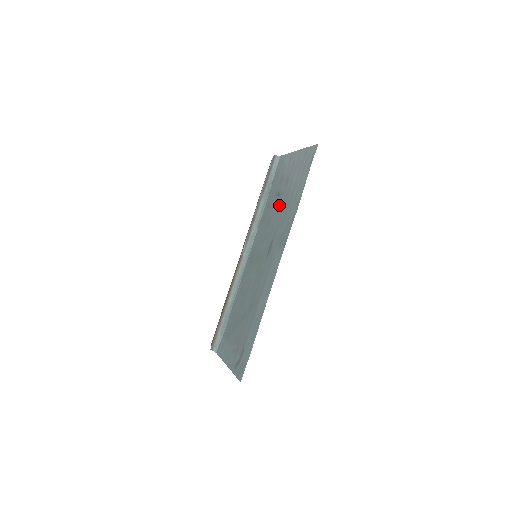
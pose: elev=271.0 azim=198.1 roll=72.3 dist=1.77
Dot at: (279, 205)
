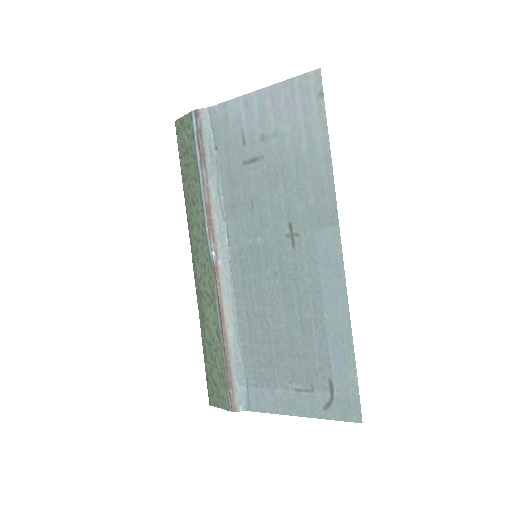
Dot at: (269, 173)
